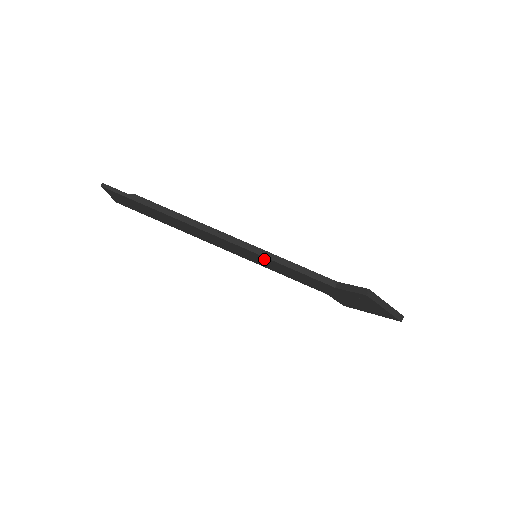
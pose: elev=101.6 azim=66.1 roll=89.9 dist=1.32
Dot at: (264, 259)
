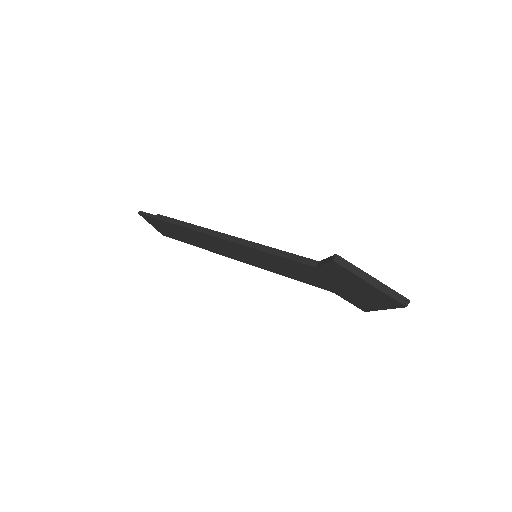
Dot at: (256, 253)
